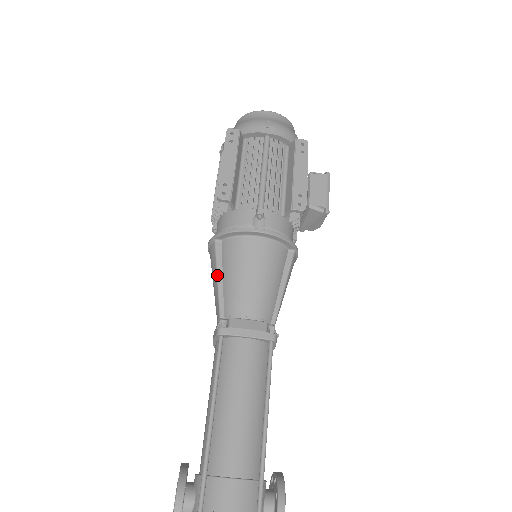
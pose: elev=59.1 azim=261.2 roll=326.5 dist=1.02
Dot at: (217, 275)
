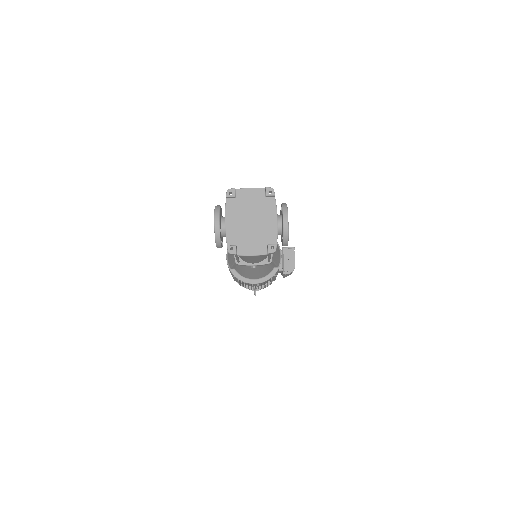
Dot at: occluded
